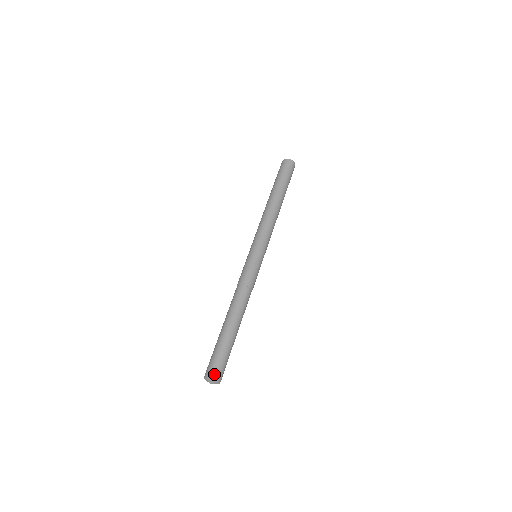
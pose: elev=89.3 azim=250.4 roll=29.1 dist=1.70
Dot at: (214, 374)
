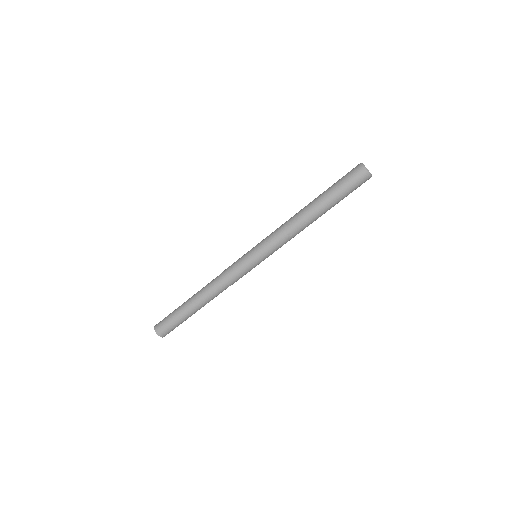
Dot at: (163, 334)
